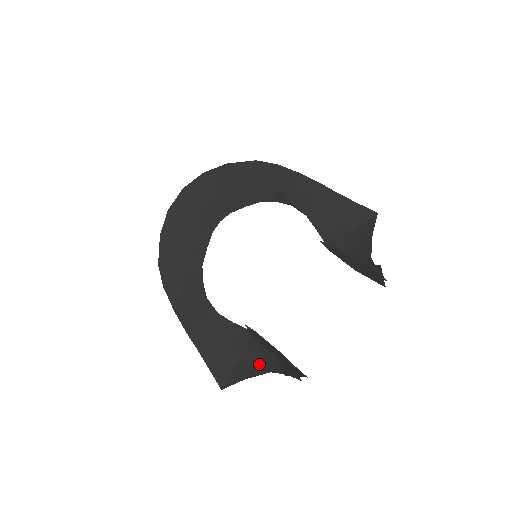
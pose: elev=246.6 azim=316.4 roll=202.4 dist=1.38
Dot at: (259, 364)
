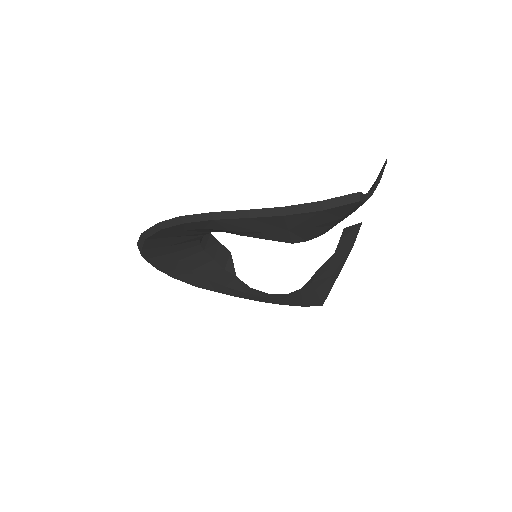
Dot at: occluded
